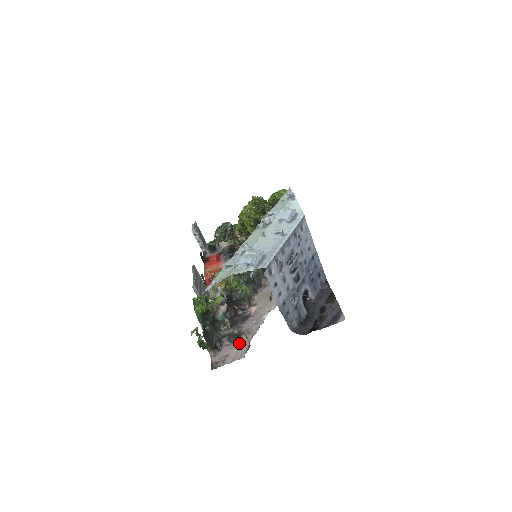
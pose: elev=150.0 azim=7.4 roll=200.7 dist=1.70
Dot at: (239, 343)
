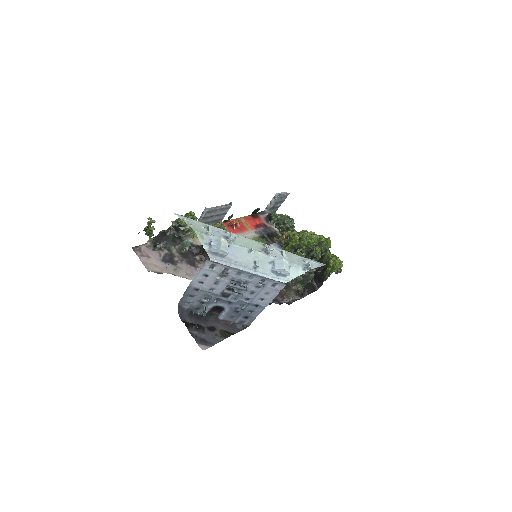
Dot at: (163, 264)
